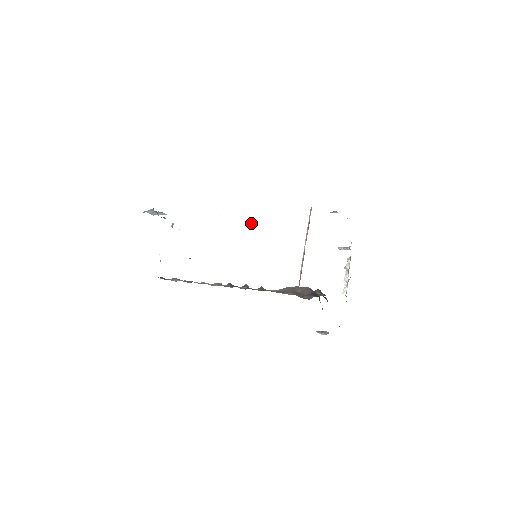
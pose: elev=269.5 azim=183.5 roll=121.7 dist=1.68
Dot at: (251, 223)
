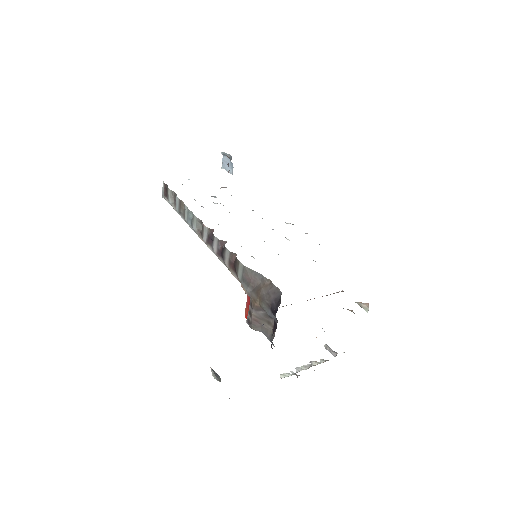
Dot at: occluded
